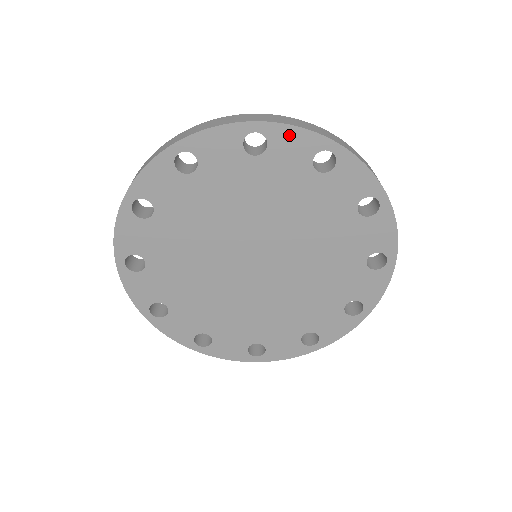
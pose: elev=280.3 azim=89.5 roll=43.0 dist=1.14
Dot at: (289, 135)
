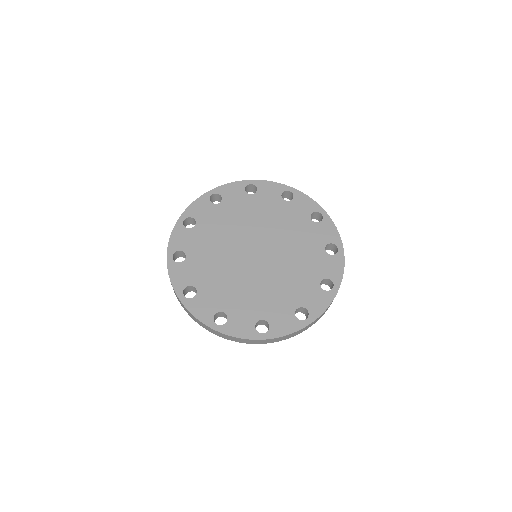
Dot at: (228, 188)
